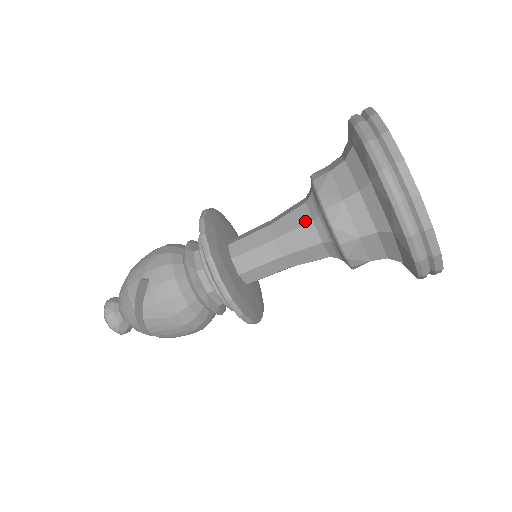
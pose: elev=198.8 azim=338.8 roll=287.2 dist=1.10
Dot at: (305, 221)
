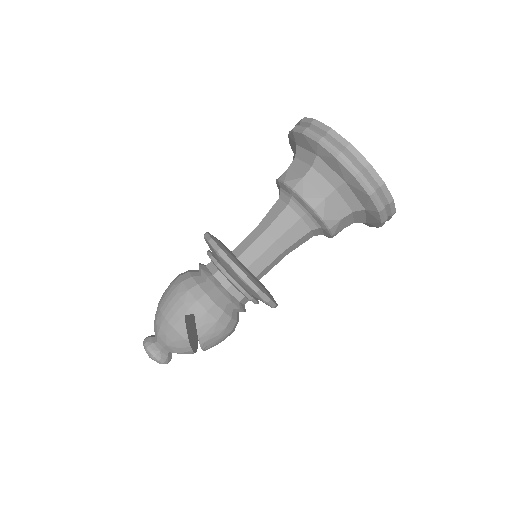
Dot at: (295, 220)
